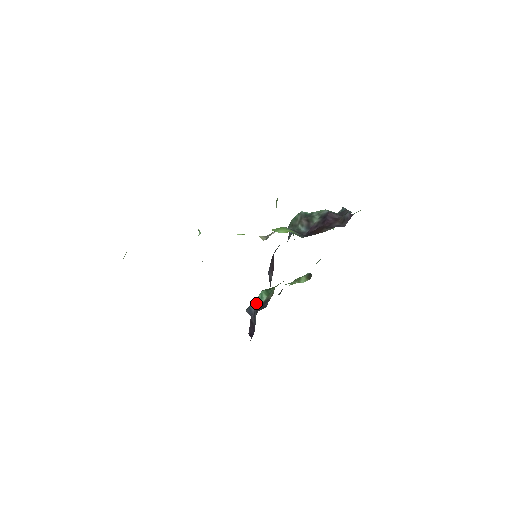
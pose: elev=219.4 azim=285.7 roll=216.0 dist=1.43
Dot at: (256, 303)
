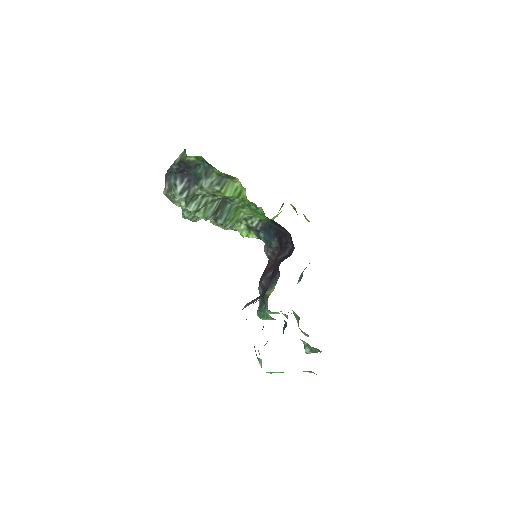
Dot at: occluded
